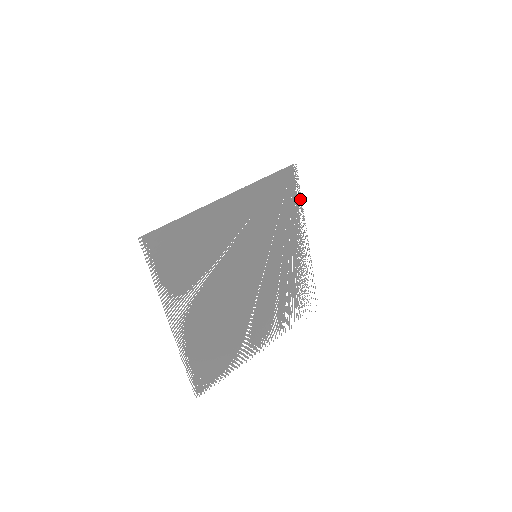
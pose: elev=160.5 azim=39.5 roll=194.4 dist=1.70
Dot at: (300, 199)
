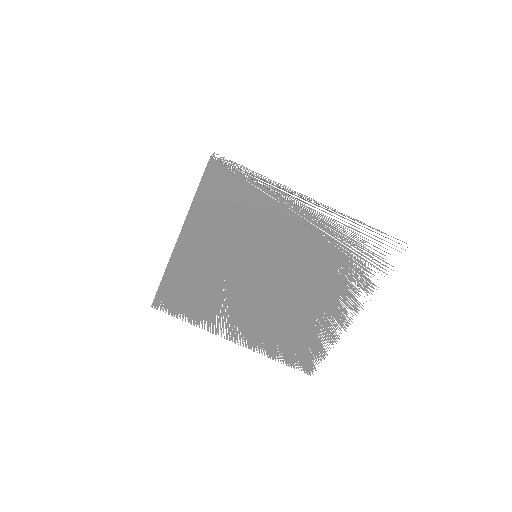
Dot at: occluded
